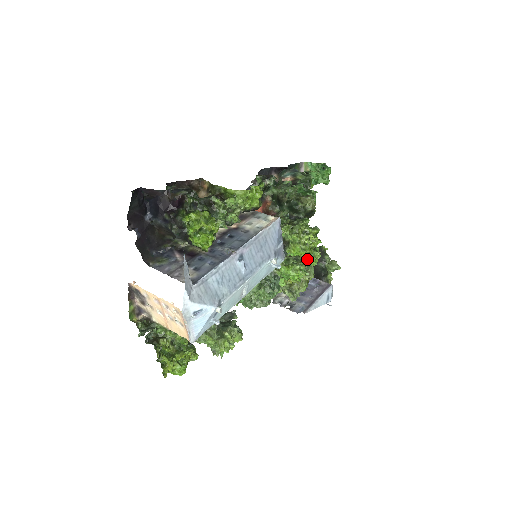
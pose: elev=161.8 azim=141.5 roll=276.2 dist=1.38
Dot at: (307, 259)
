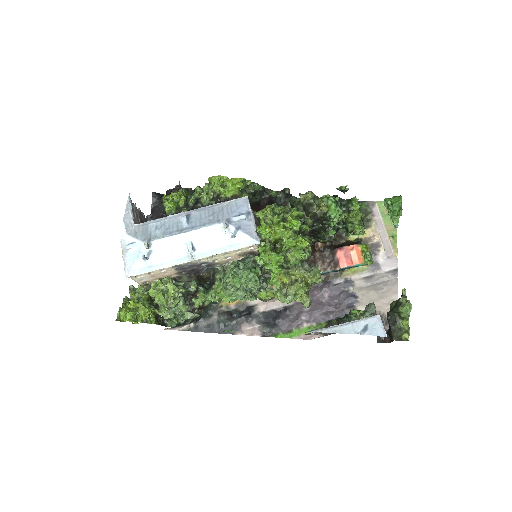
Dot at: (285, 242)
